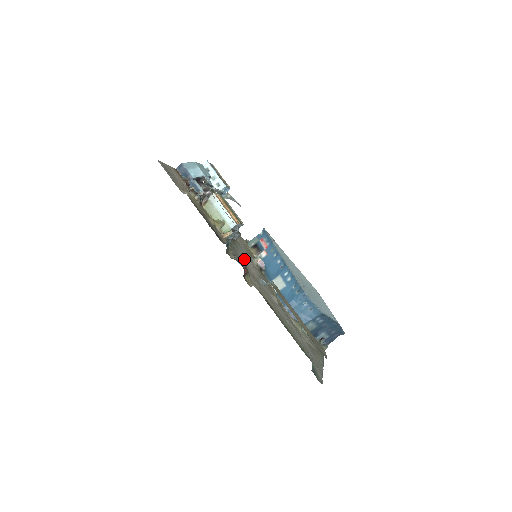
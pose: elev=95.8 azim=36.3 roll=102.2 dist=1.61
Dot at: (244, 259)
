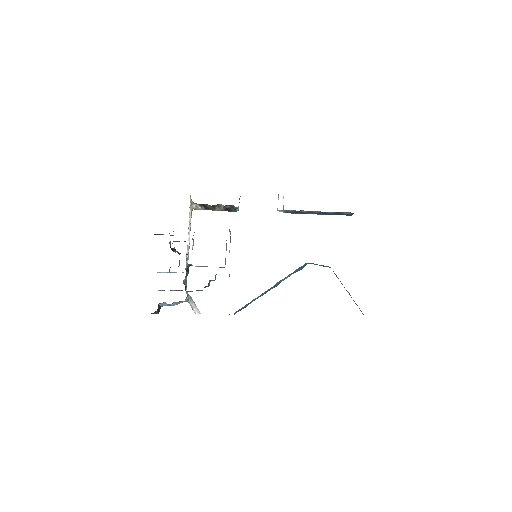
Dot at: occluded
